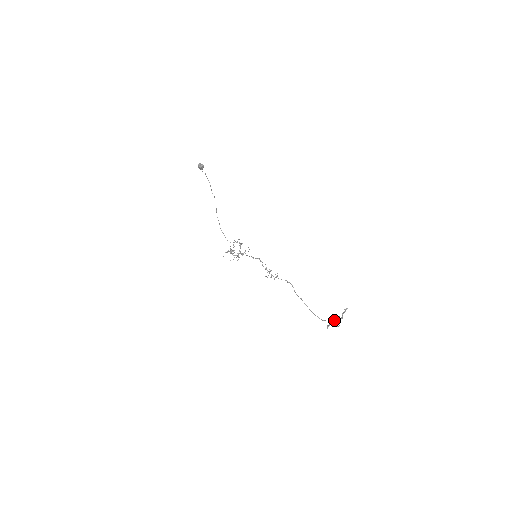
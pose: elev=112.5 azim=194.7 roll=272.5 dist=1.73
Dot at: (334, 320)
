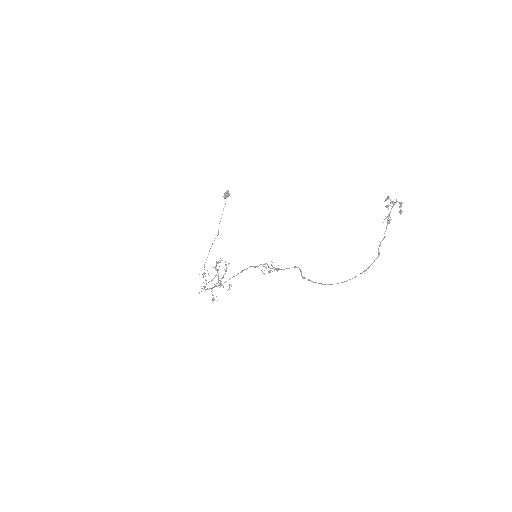
Dot at: (392, 201)
